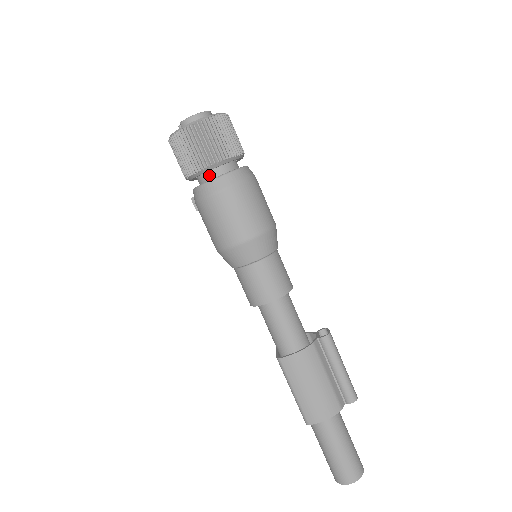
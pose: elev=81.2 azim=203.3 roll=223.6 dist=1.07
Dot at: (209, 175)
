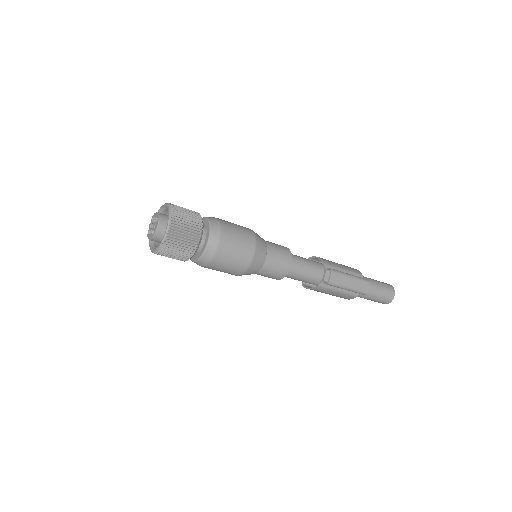
Dot at: occluded
